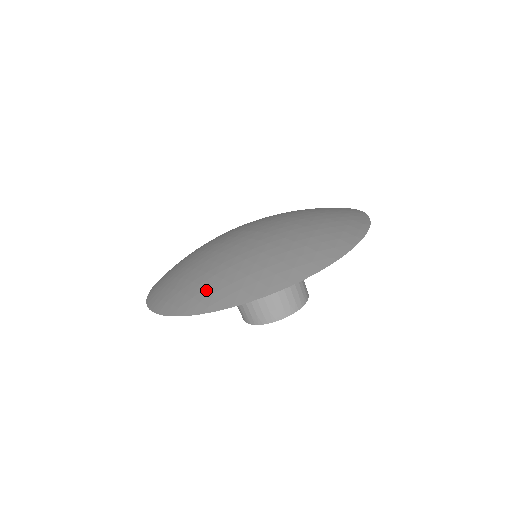
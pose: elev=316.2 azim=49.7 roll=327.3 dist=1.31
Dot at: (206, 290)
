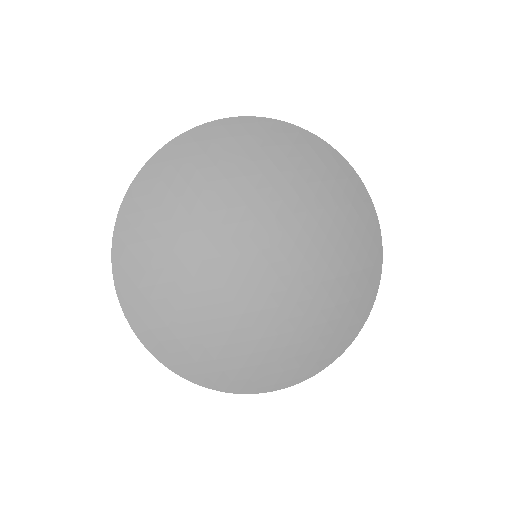
Dot at: (213, 363)
